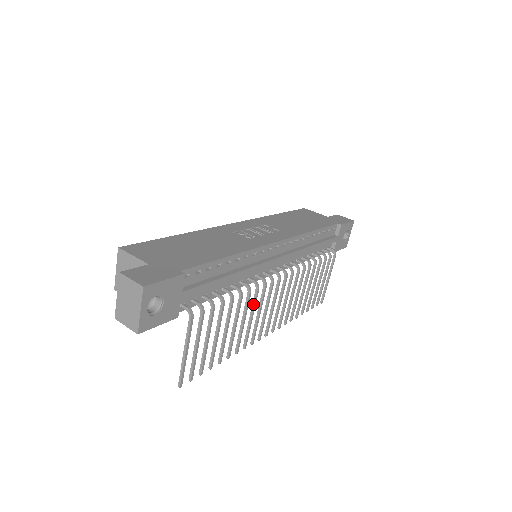
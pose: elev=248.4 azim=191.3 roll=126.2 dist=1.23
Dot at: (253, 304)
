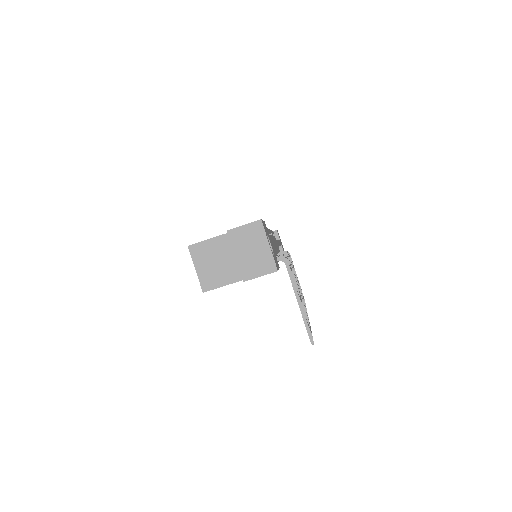
Dot at: occluded
